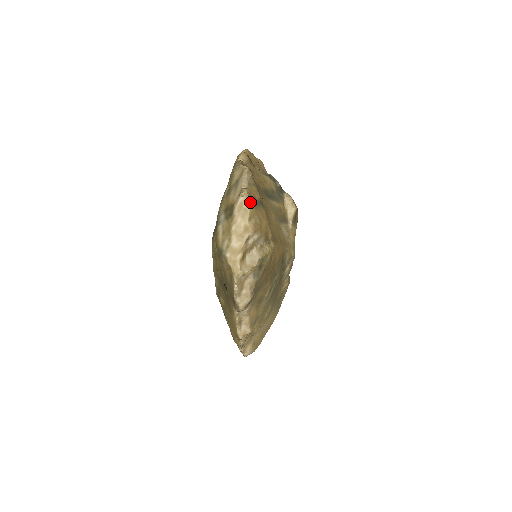
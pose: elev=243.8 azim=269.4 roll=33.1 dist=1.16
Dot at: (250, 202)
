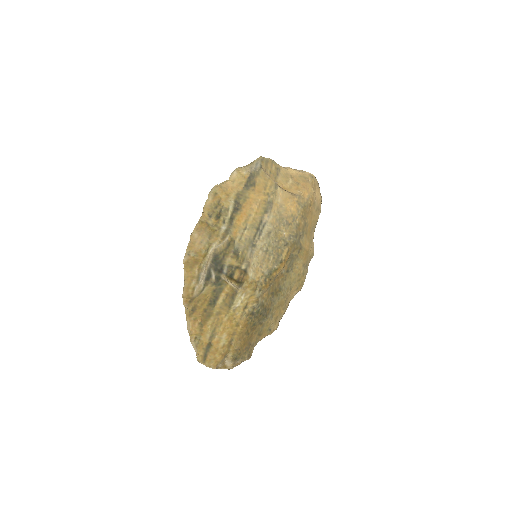
Dot at: (203, 363)
